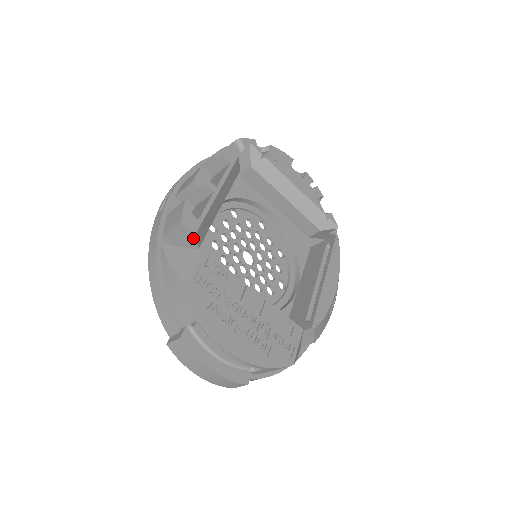
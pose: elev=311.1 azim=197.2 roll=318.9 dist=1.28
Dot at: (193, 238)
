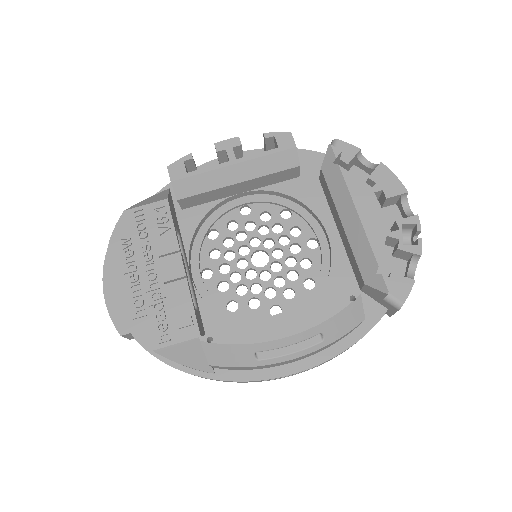
Dot at: (173, 186)
